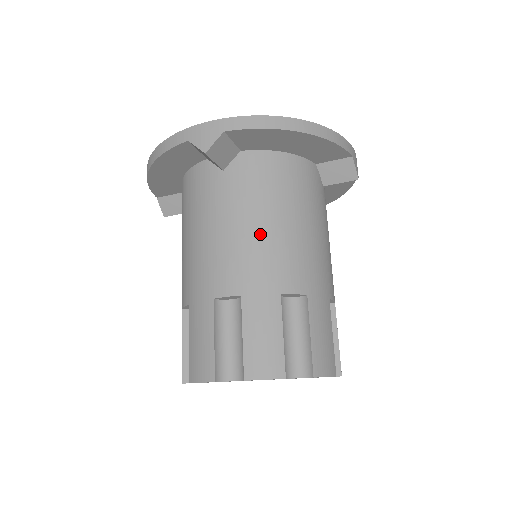
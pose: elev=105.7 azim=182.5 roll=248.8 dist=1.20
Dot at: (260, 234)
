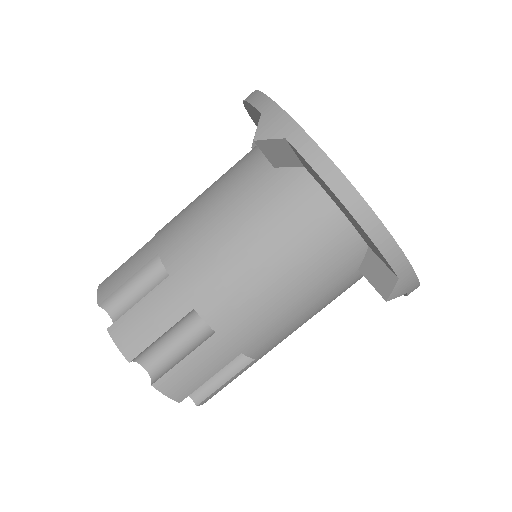
Dot at: (233, 250)
